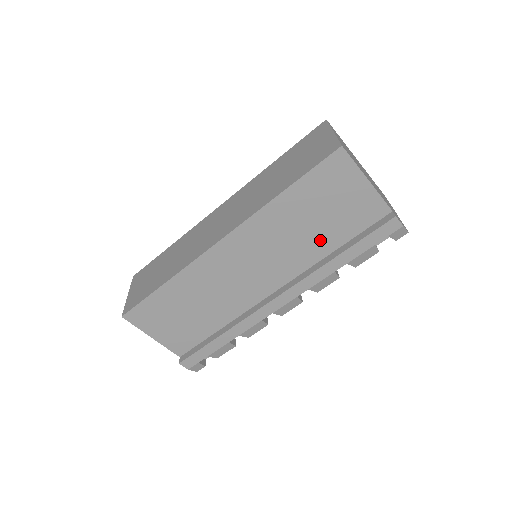
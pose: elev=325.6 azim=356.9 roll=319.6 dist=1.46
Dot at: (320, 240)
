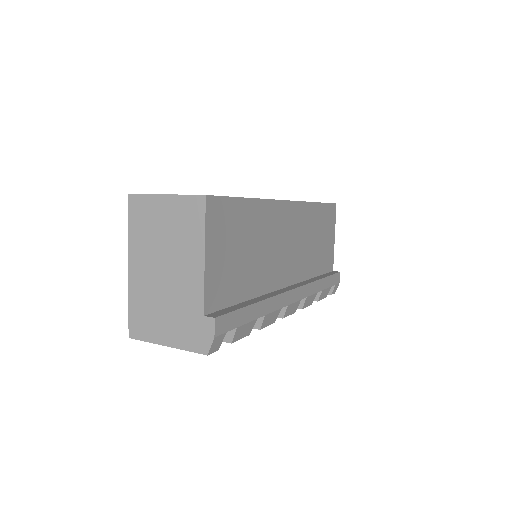
Dot at: (314, 260)
